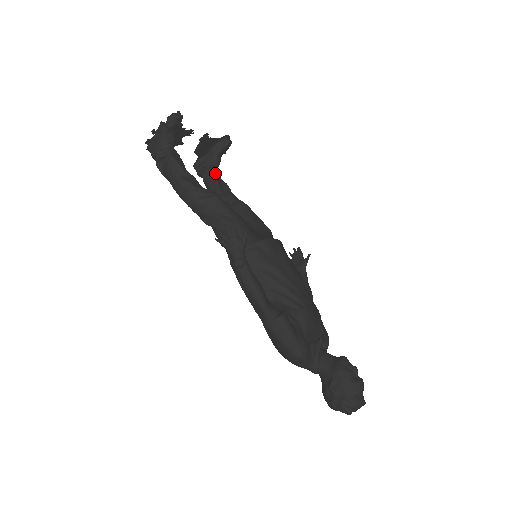
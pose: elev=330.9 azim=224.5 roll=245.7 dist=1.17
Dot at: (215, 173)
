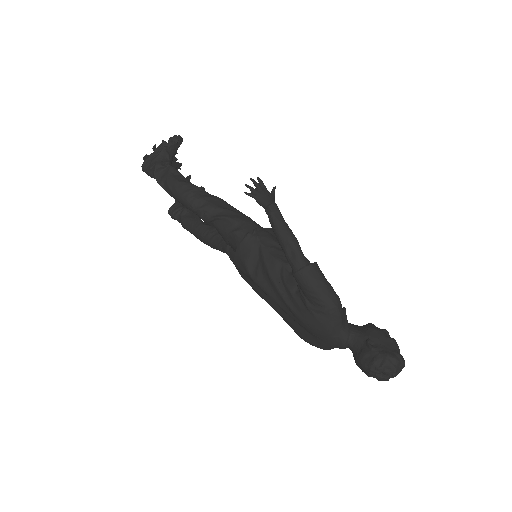
Dot at: occluded
